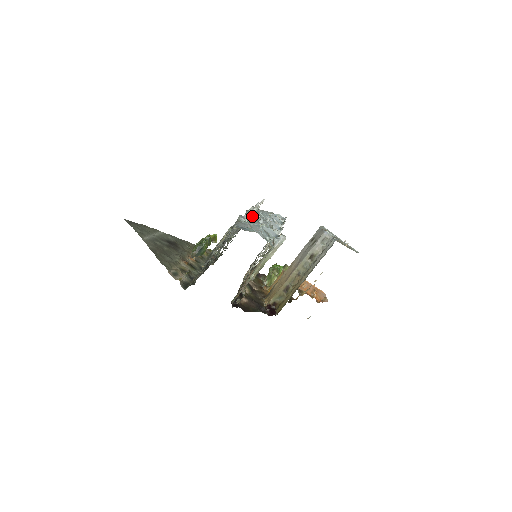
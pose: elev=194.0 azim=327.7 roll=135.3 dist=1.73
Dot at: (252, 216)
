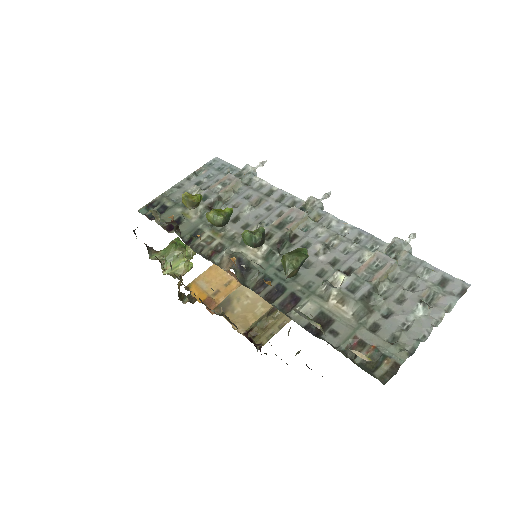
Dot at: occluded
